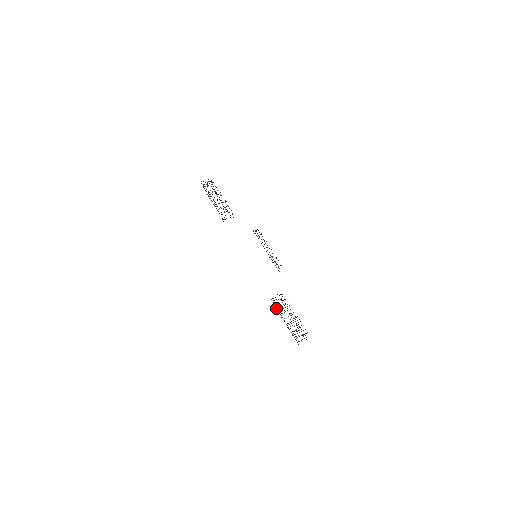
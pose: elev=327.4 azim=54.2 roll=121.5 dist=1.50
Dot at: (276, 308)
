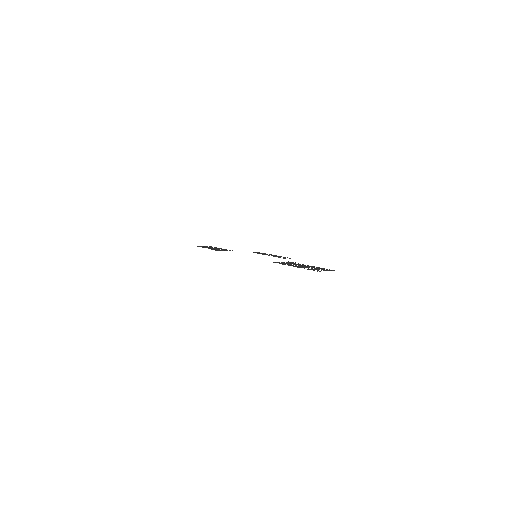
Dot at: (282, 264)
